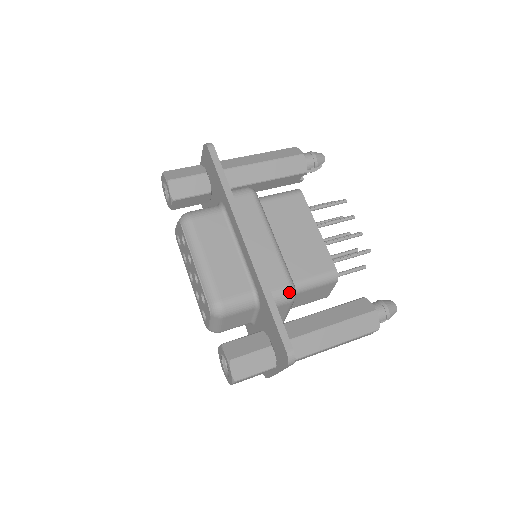
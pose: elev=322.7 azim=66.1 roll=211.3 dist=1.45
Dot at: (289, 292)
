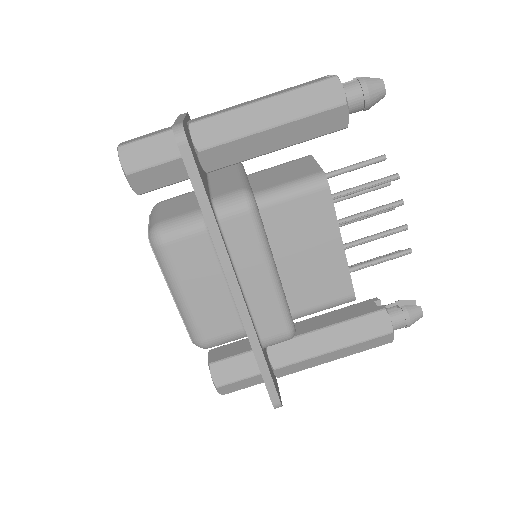
Dot at: (286, 338)
